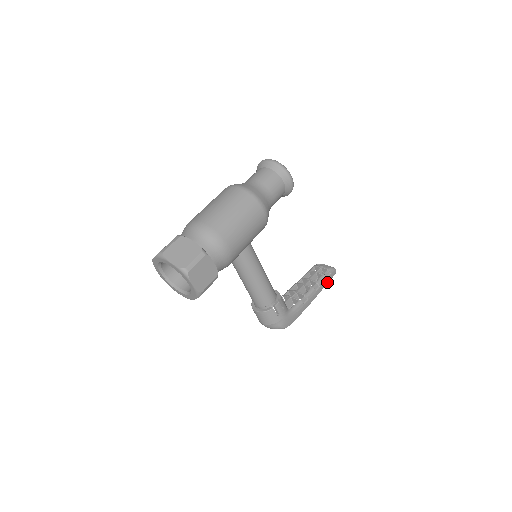
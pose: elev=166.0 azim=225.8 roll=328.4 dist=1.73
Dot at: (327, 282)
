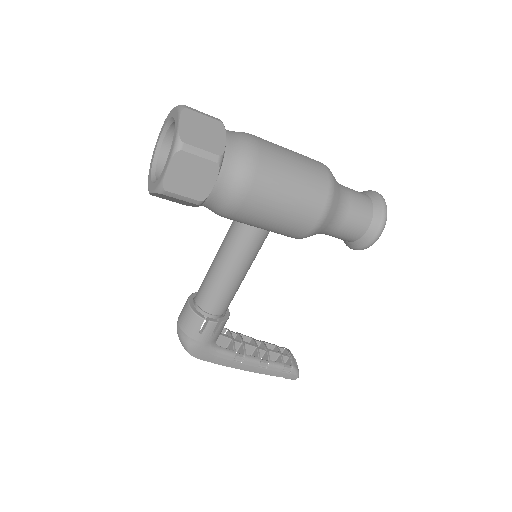
Dot at: (277, 375)
